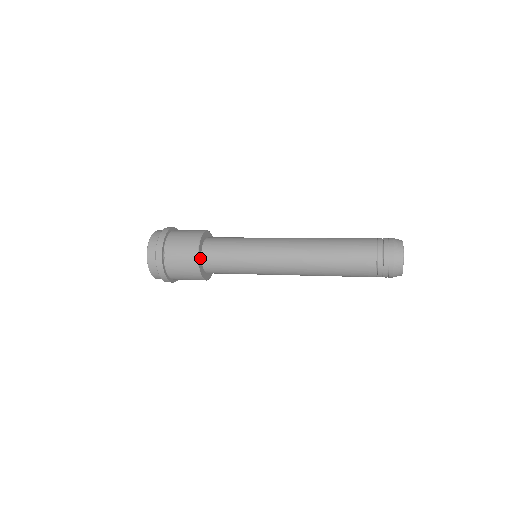
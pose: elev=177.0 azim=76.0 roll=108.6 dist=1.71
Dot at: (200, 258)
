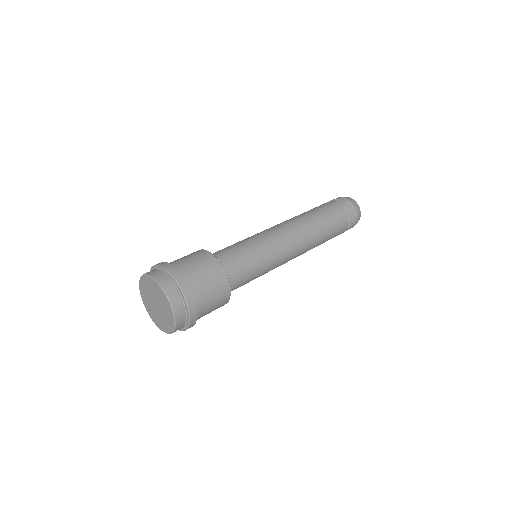
Dot at: occluded
